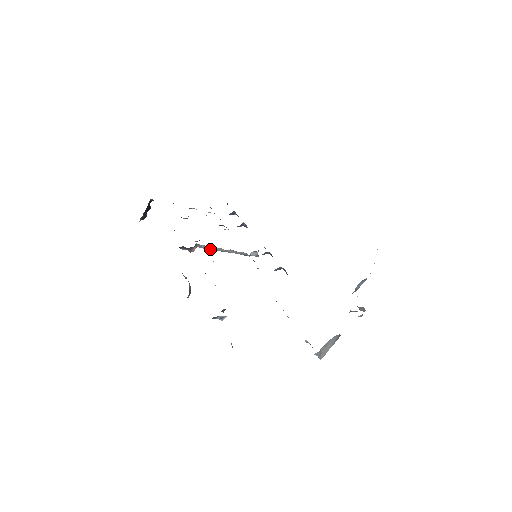
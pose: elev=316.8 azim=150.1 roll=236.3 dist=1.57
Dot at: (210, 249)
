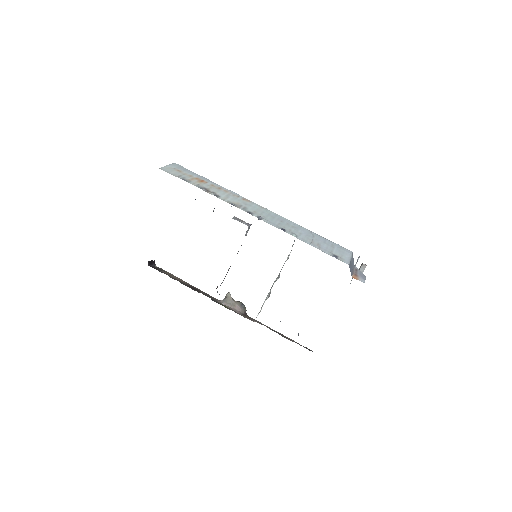
Dot at: occluded
